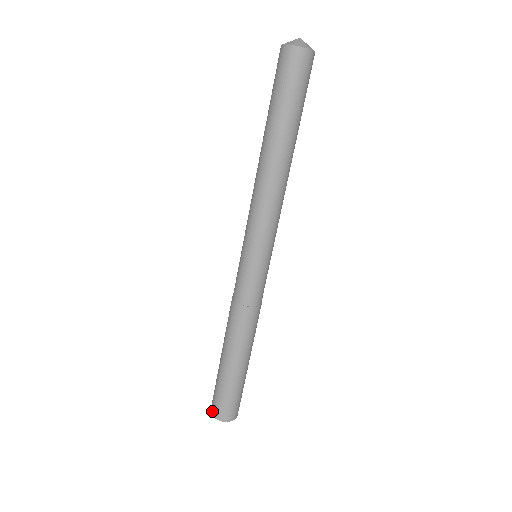
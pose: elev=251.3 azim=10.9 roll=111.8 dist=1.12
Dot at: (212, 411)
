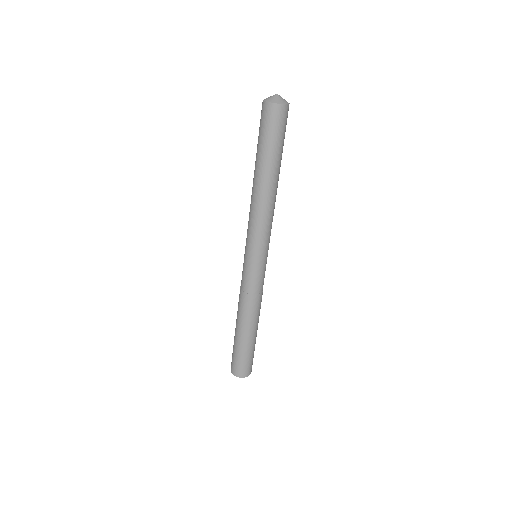
Dot at: (237, 374)
